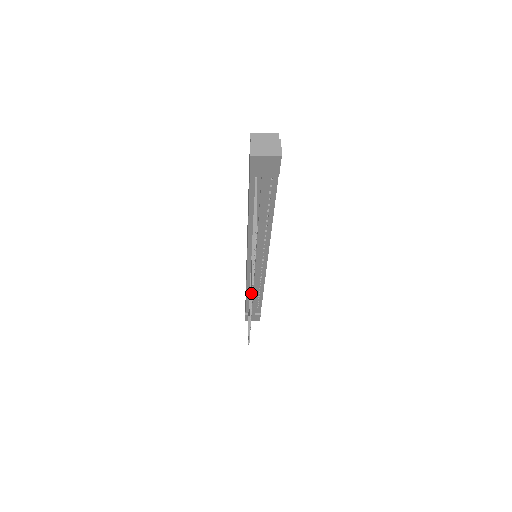
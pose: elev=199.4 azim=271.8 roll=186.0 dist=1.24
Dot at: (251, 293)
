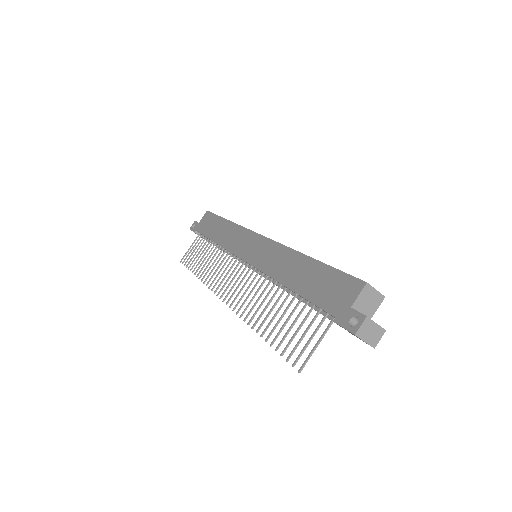
Dot at: (234, 309)
